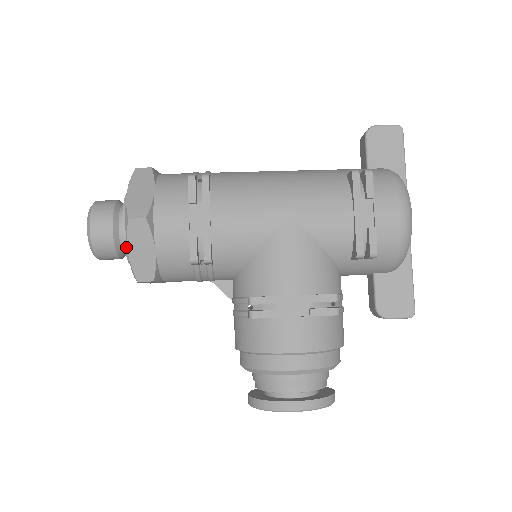
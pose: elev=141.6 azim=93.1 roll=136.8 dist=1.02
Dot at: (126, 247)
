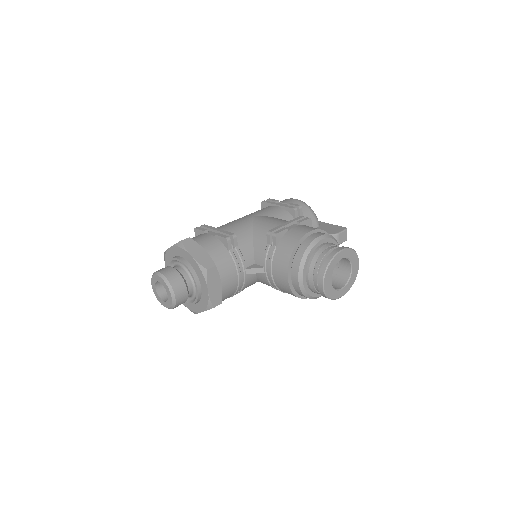
Dot at: (188, 266)
